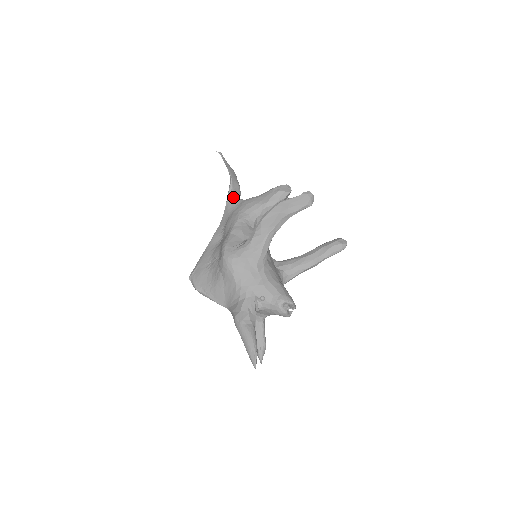
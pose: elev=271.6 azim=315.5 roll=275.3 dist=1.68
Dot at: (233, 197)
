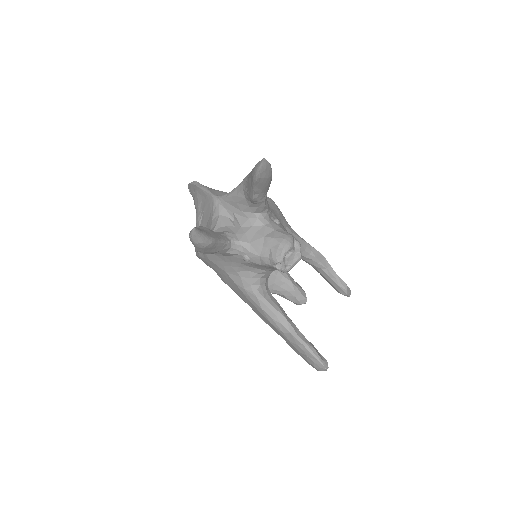
Dot at: occluded
